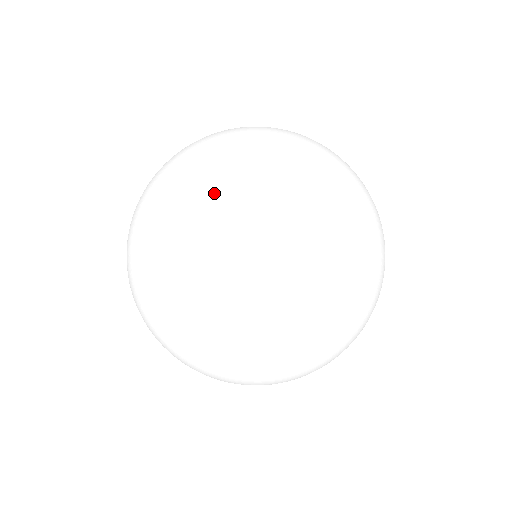
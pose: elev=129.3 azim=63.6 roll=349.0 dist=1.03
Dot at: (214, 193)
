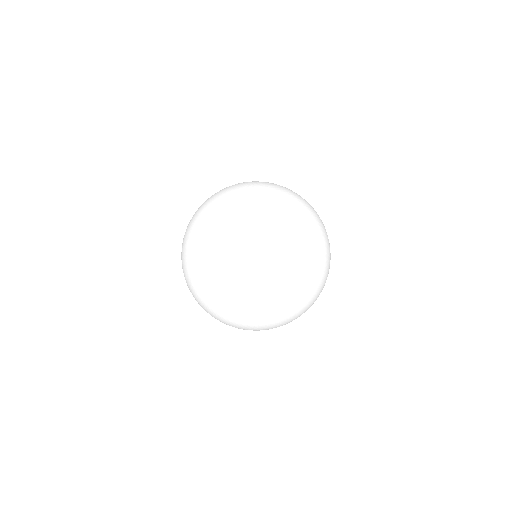
Dot at: (193, 230)
